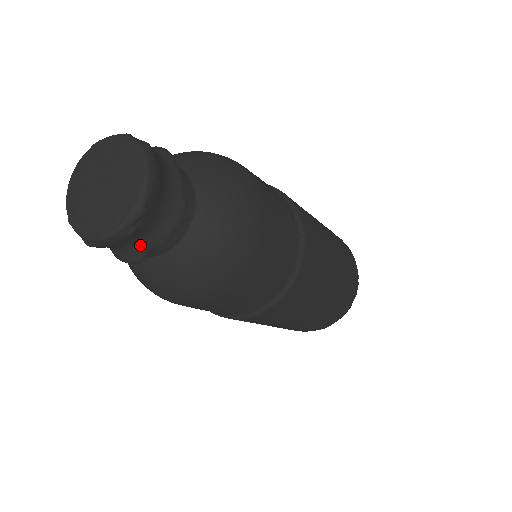
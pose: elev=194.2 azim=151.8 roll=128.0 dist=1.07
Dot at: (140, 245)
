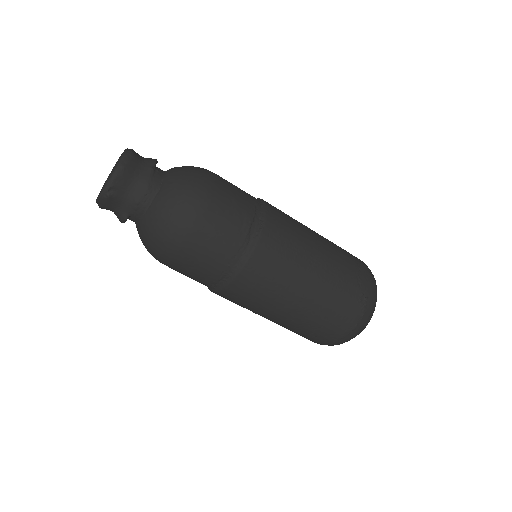
Dot at: (122, 210)
